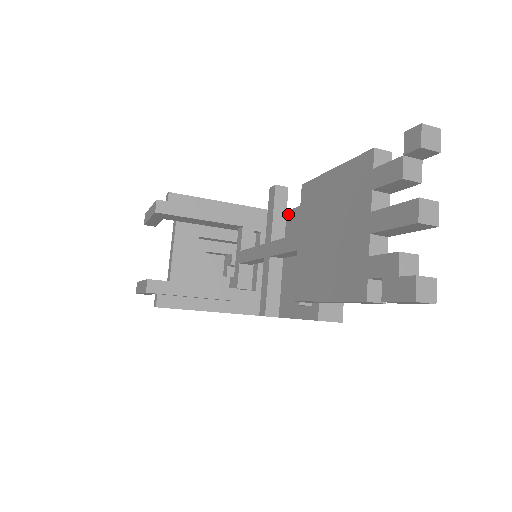
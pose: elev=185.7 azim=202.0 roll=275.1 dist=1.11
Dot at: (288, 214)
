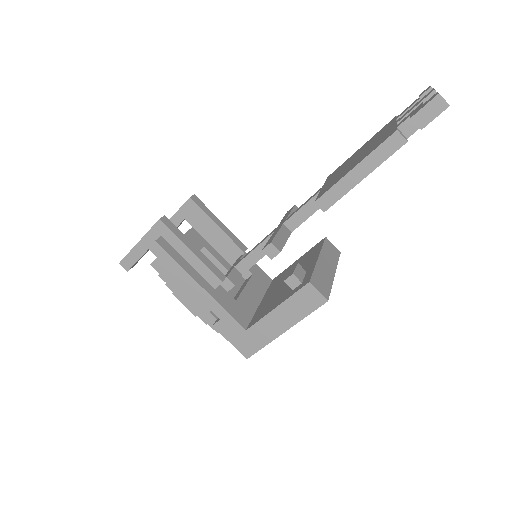
Dot at: (278, 275)
